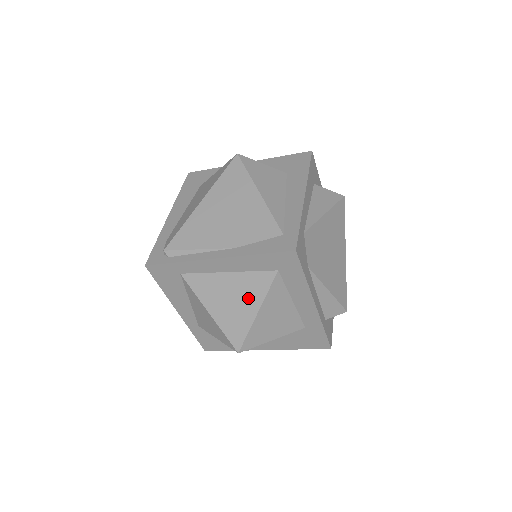
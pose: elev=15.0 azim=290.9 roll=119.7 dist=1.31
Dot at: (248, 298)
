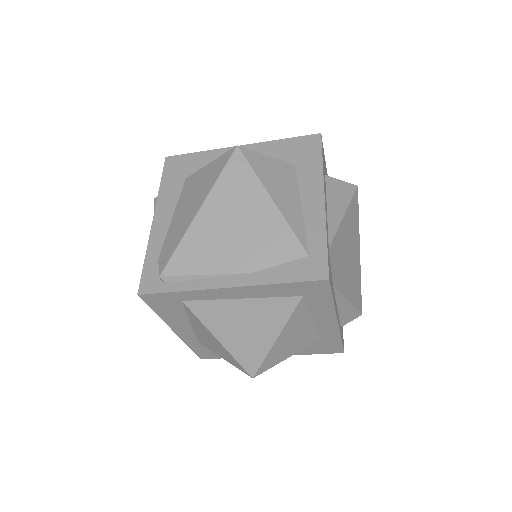
Dot at: (266, 325)
